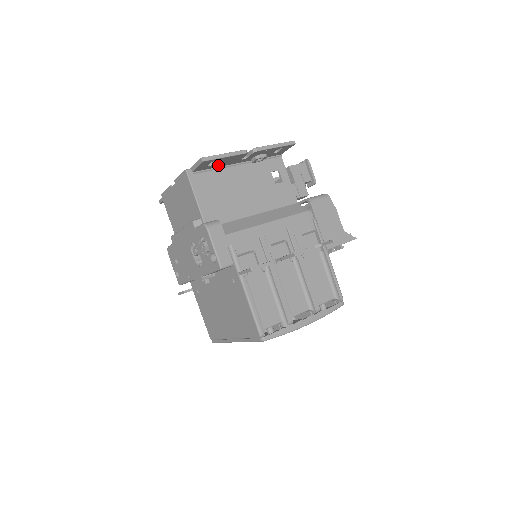
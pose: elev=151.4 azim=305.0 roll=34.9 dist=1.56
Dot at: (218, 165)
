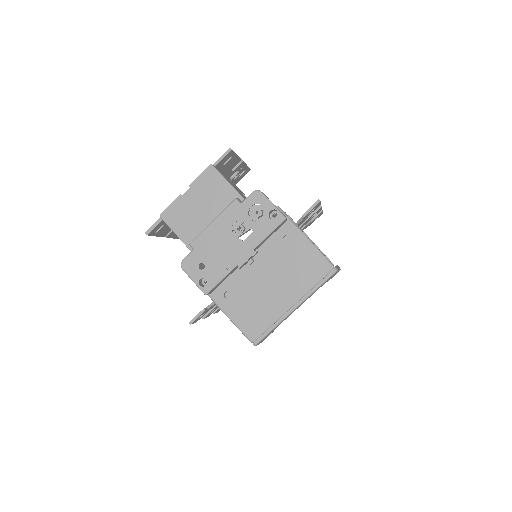
Dot at: (223, 169)
